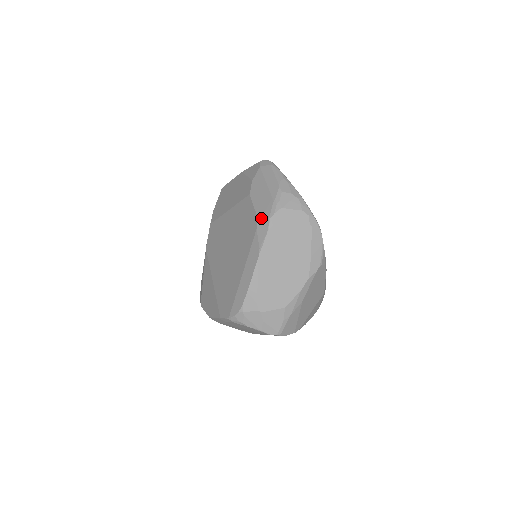
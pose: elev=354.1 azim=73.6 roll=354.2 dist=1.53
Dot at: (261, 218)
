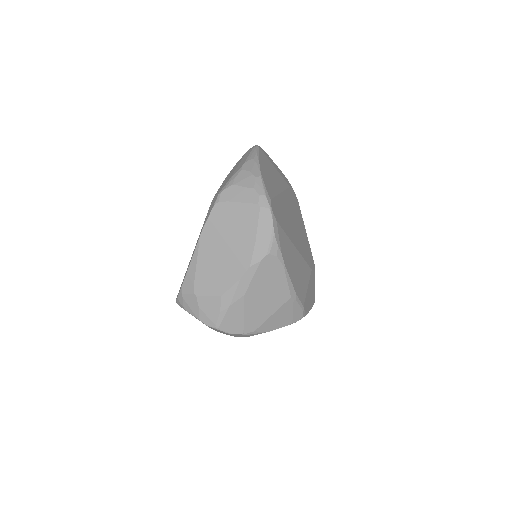
Dot at: (215, 195)
